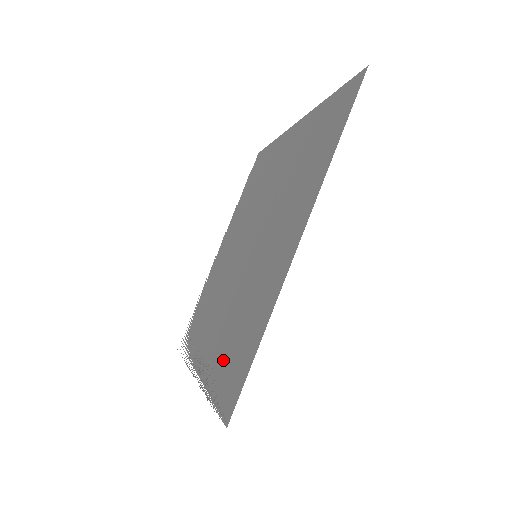
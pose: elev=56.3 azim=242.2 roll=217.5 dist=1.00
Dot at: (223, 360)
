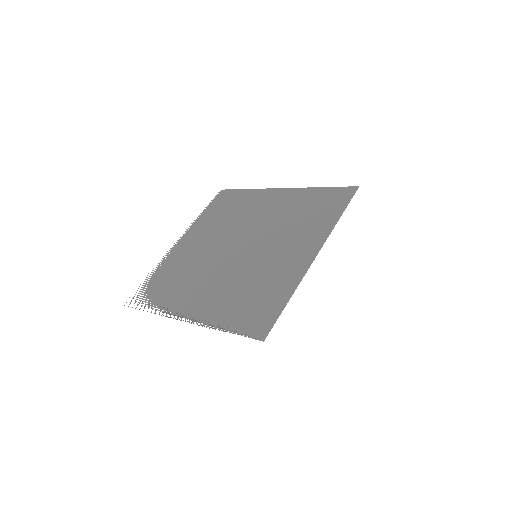
Dot at: occluded
